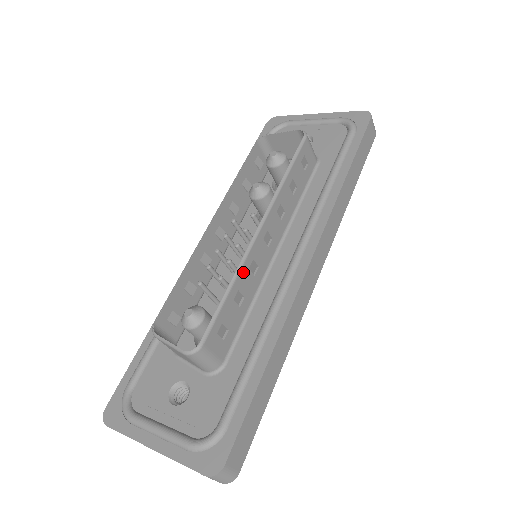
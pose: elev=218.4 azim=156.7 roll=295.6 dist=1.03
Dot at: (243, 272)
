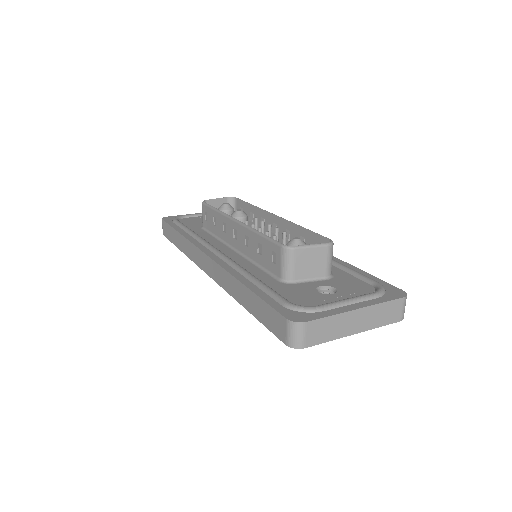
Dot at: (295, 228)
